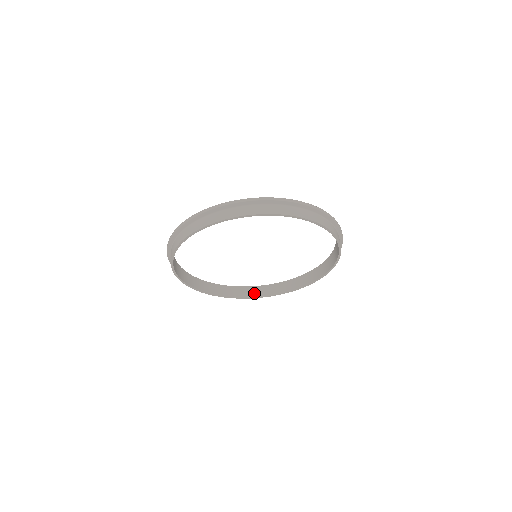
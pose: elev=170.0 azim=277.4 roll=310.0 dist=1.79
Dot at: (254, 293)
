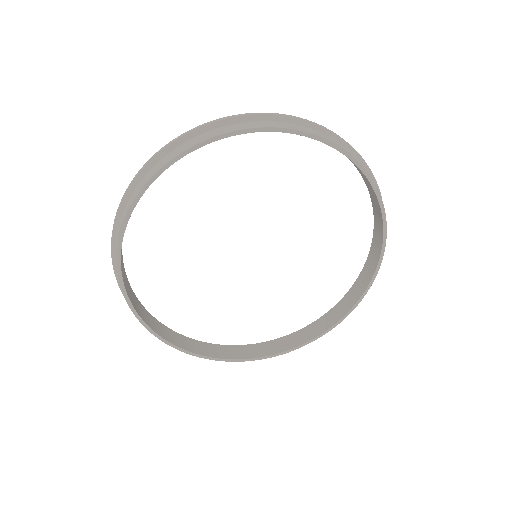
Dot at: (249, 353)
